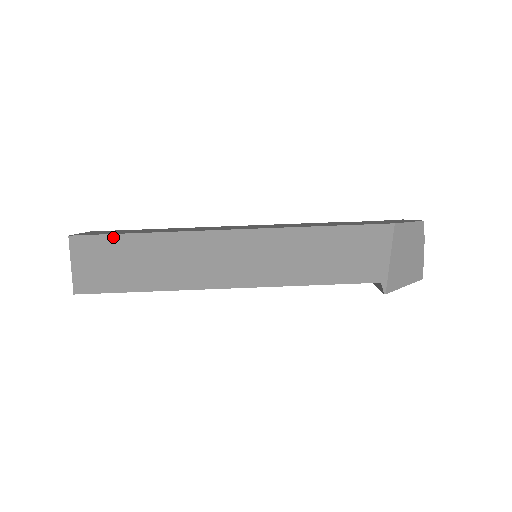
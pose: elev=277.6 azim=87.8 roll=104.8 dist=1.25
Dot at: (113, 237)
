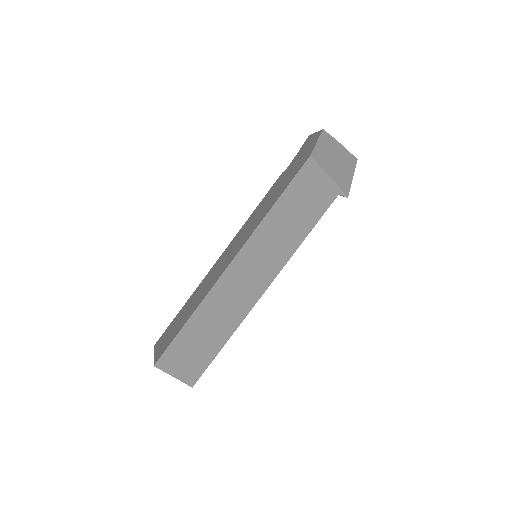
Dot at: (176, 340)
